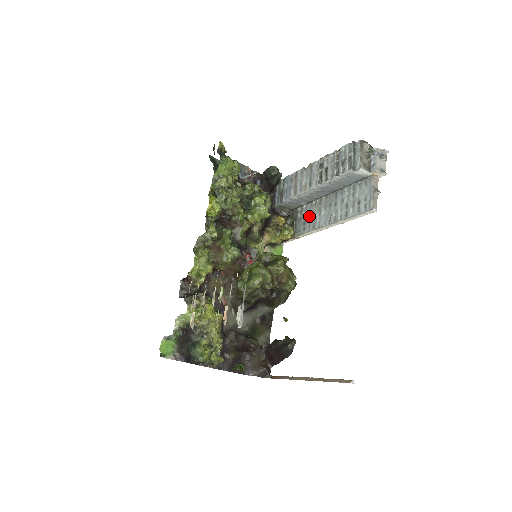
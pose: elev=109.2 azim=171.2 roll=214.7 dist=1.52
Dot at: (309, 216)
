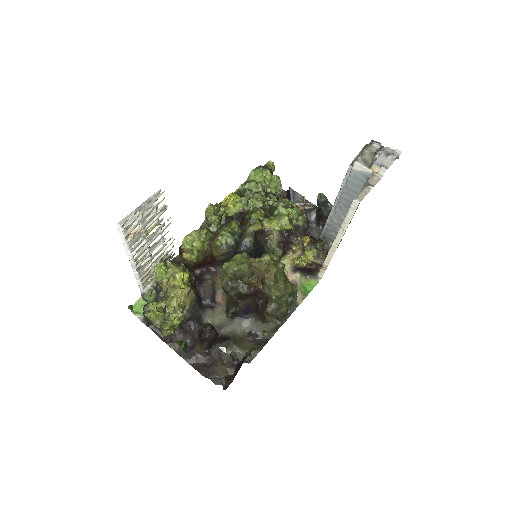
Dot at: occluded
